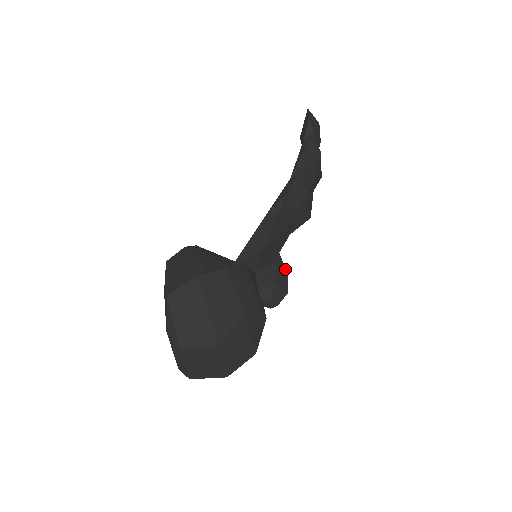
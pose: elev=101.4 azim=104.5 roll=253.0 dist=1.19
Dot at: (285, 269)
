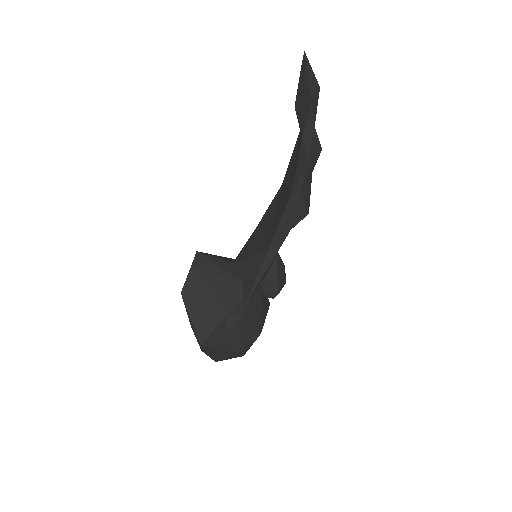
Dot at: (283, 264)
